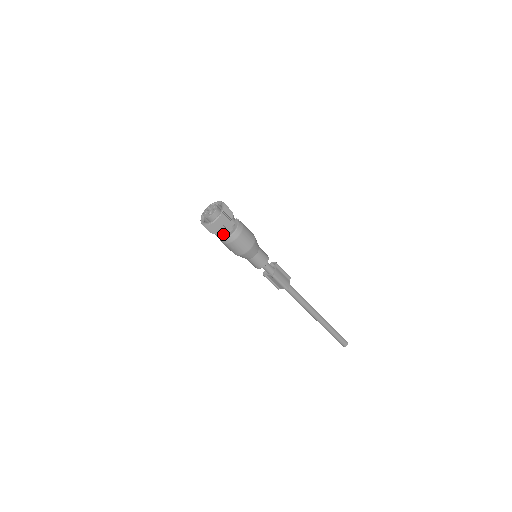
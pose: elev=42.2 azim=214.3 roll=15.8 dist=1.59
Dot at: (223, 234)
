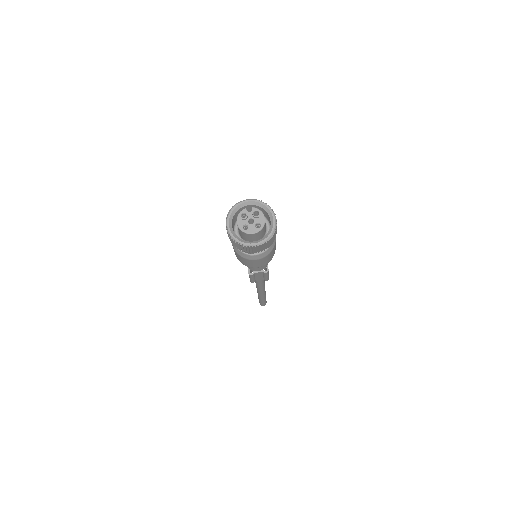
Dot at: occluded
